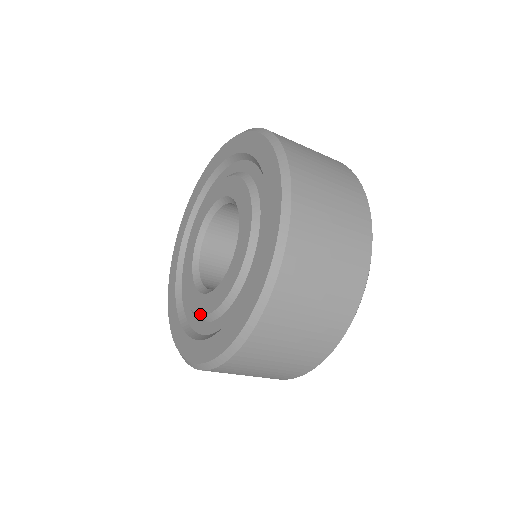
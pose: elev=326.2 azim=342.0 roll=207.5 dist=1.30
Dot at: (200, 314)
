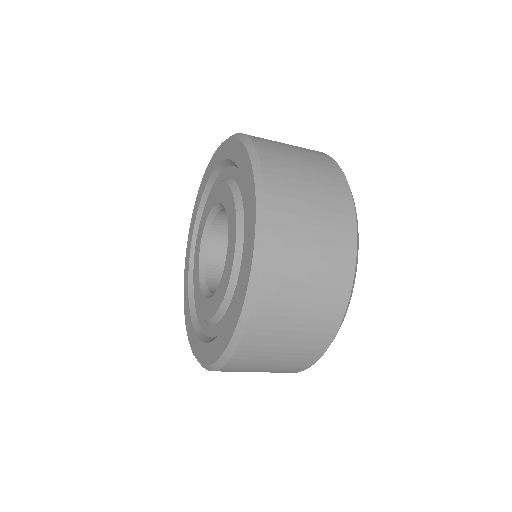
Dot at: (226, 287)
